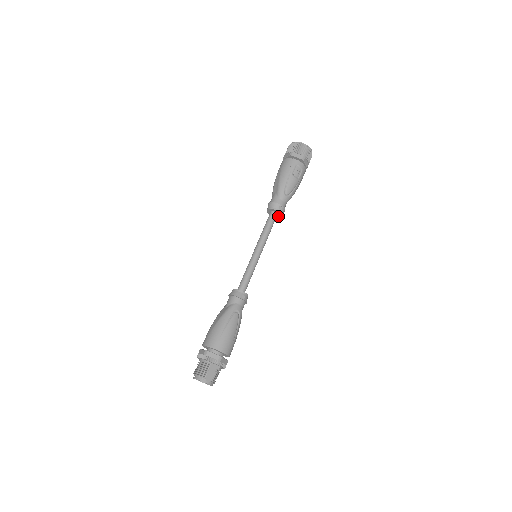
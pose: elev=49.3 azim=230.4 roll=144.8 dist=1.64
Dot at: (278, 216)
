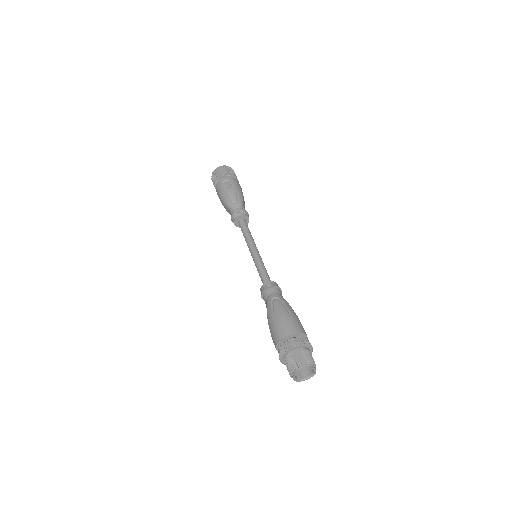
Dot at: (247, 220)
